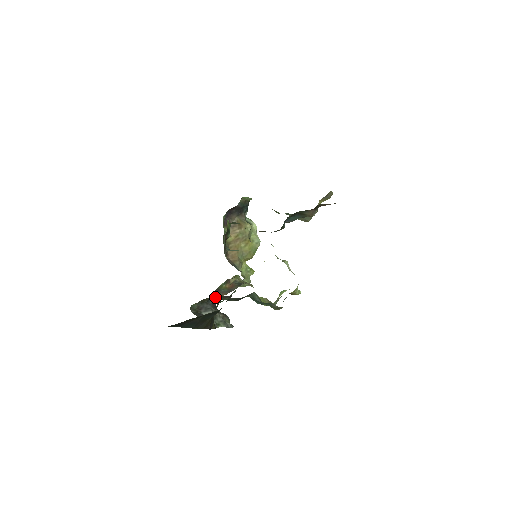
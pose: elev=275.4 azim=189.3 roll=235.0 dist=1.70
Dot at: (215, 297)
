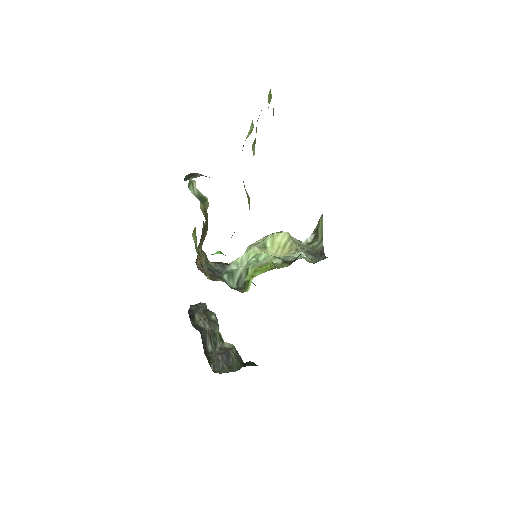
Dot at: occluded
